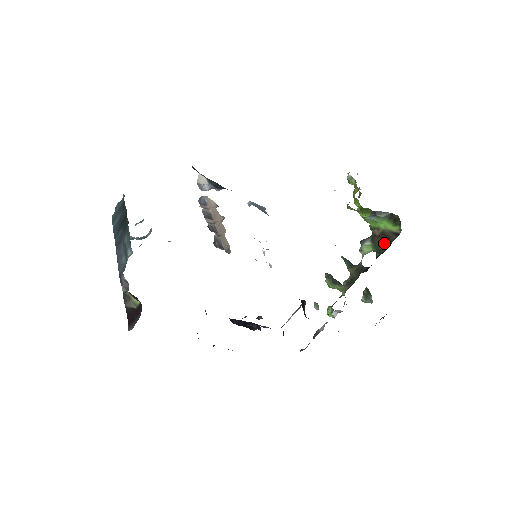
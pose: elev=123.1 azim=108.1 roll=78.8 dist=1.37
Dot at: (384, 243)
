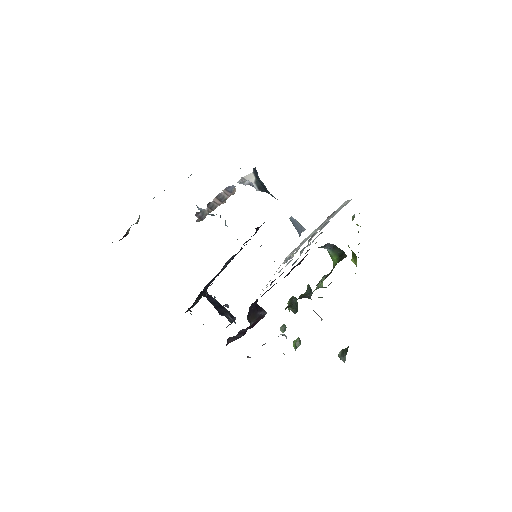
Dot at: (325, 278)
